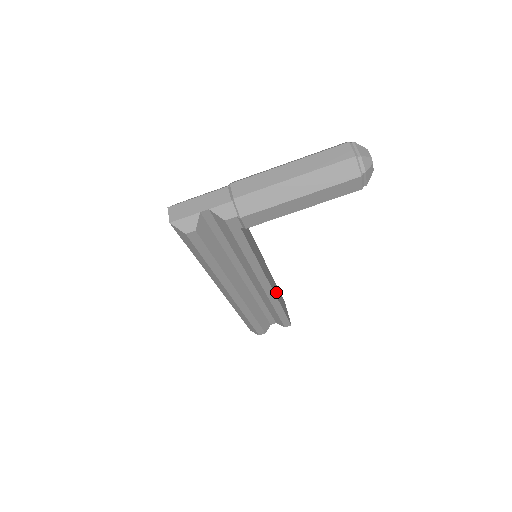
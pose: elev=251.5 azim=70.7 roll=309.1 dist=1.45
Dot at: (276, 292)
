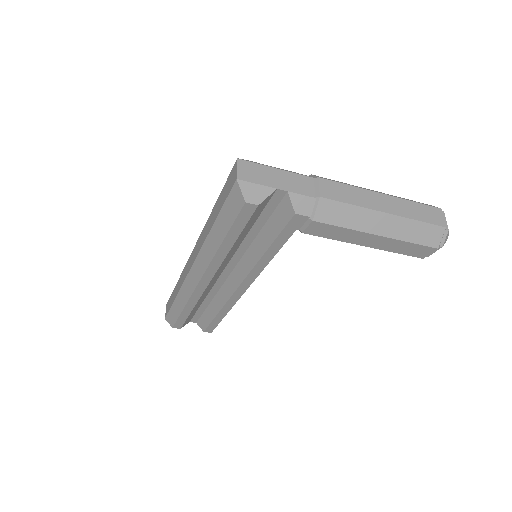
Dot at: occluded
